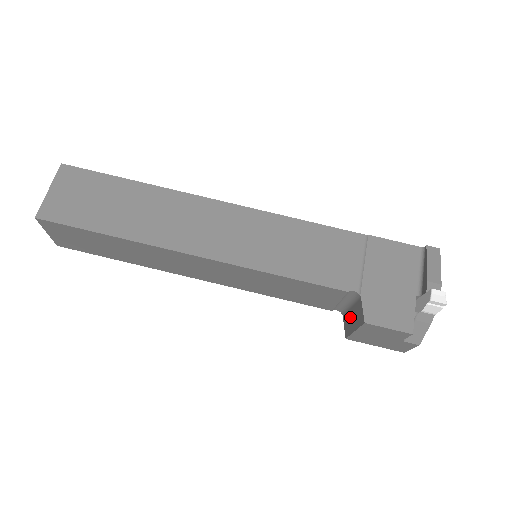
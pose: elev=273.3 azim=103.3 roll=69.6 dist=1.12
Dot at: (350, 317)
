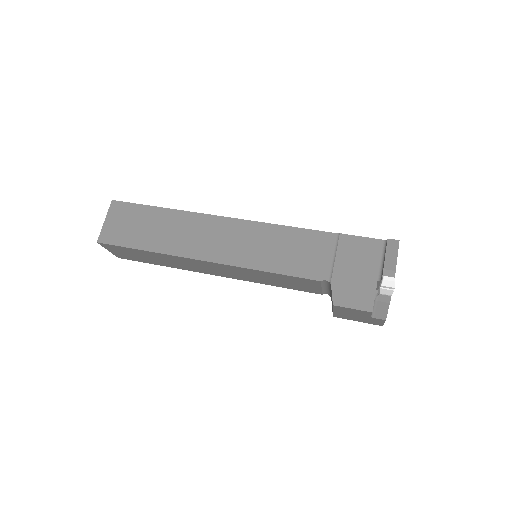
Dot at: occluded
